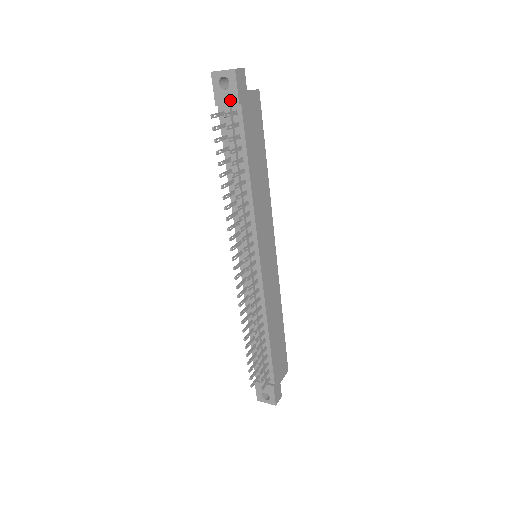
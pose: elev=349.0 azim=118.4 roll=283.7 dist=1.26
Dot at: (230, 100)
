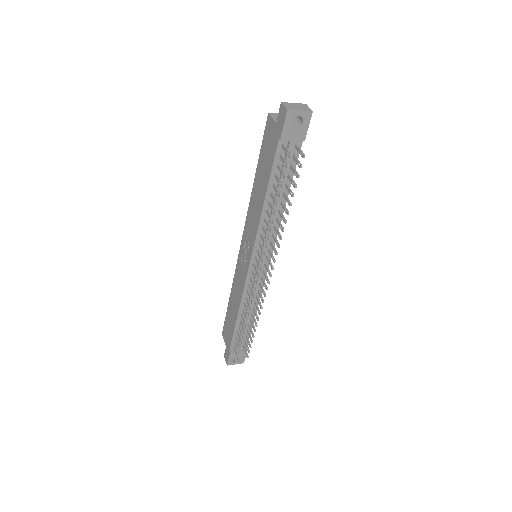
Dot at: (297, 137)
